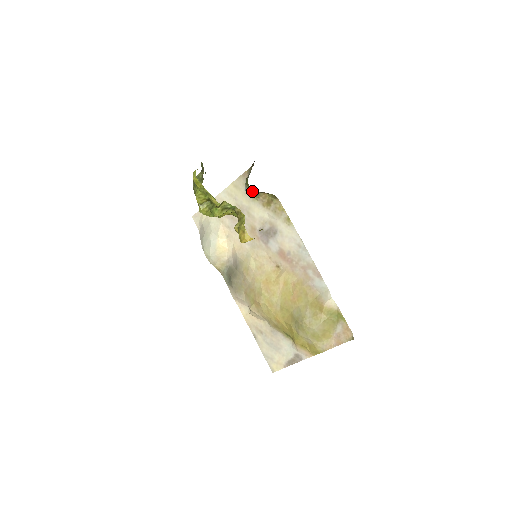
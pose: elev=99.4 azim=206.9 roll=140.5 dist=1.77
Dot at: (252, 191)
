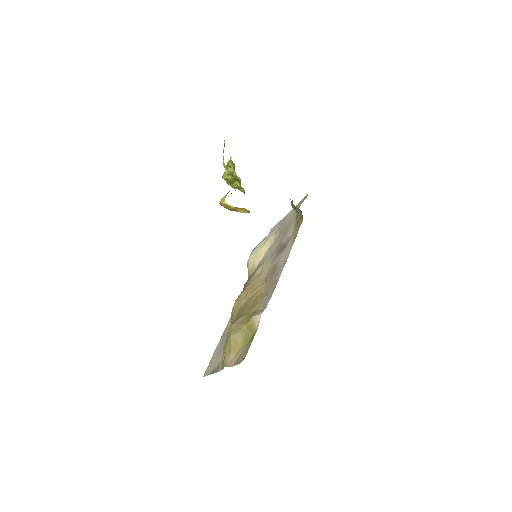
Dot at: (292, 203)
